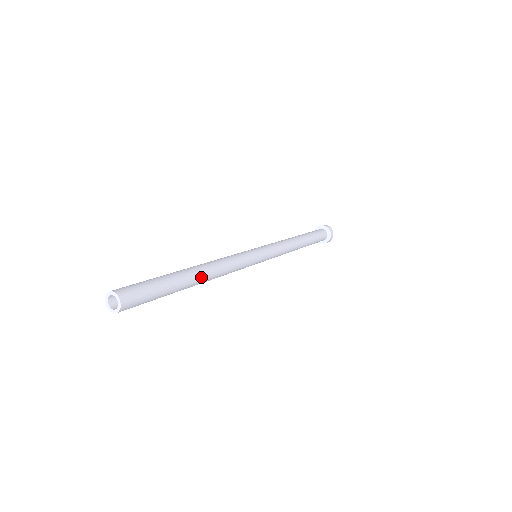
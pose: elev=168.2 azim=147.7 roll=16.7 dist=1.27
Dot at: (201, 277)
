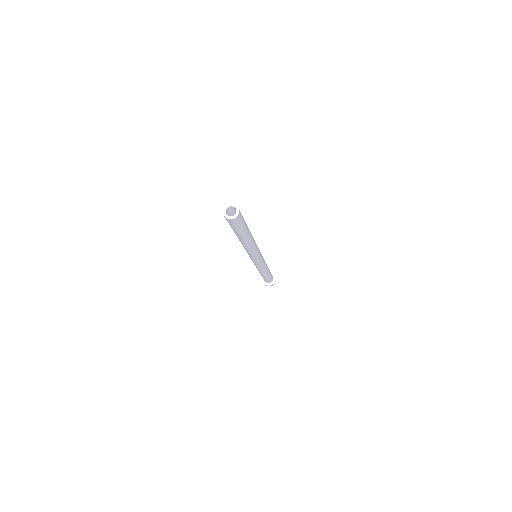
Dot at: (250, 240)
